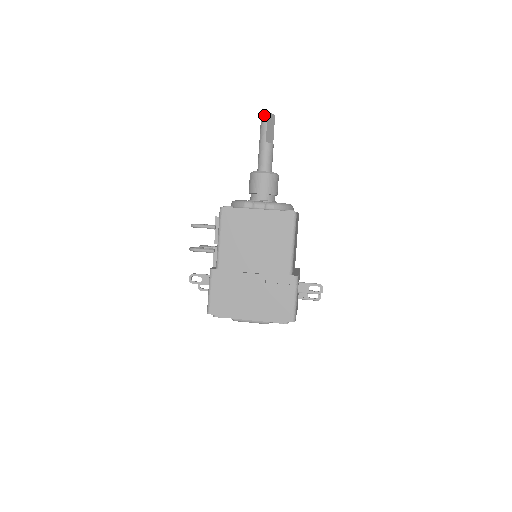
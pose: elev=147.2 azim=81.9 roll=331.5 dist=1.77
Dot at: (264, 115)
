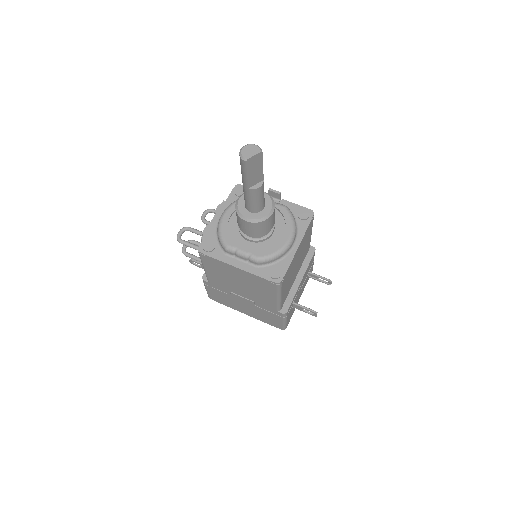
Dot at: (241, 161)
